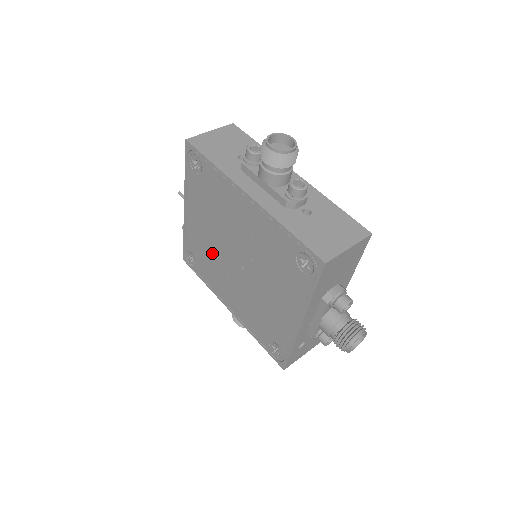
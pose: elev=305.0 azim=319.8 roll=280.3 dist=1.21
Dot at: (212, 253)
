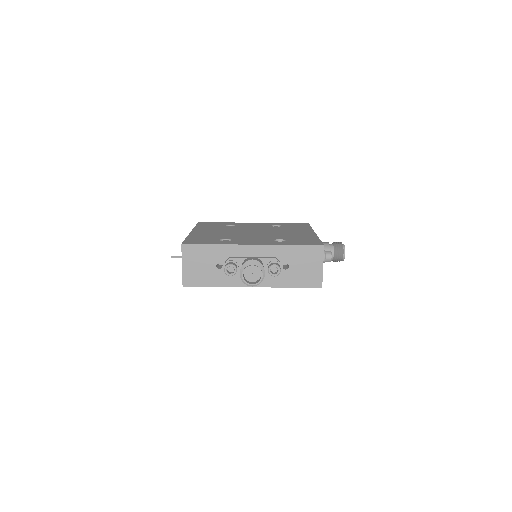
Dot at: occluded
